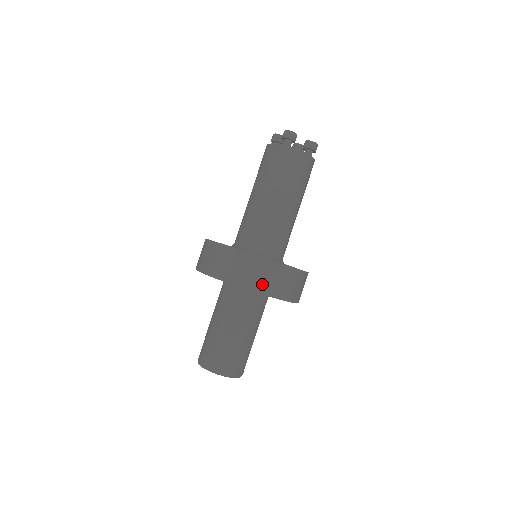
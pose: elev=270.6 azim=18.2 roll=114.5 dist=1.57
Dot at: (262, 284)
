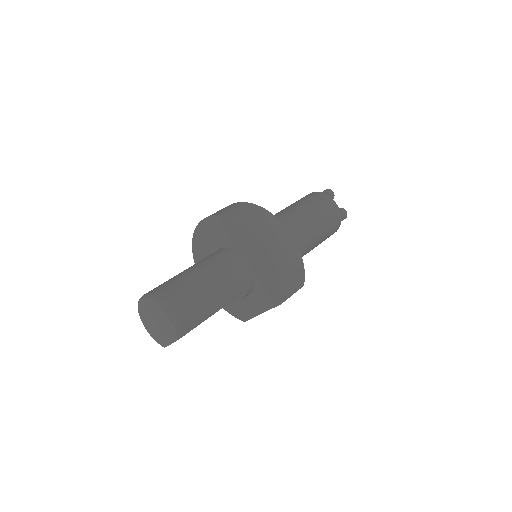
Dot at: (265, 234)
